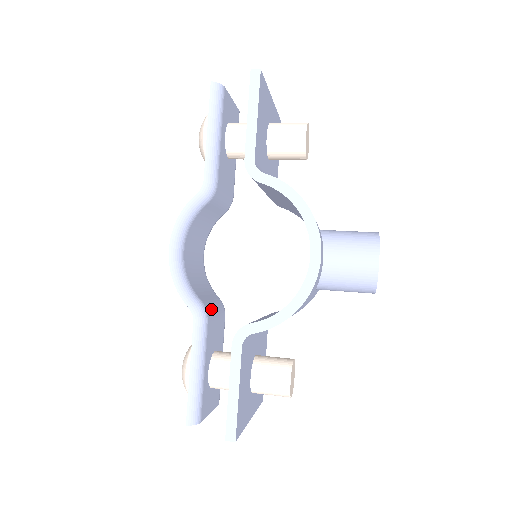
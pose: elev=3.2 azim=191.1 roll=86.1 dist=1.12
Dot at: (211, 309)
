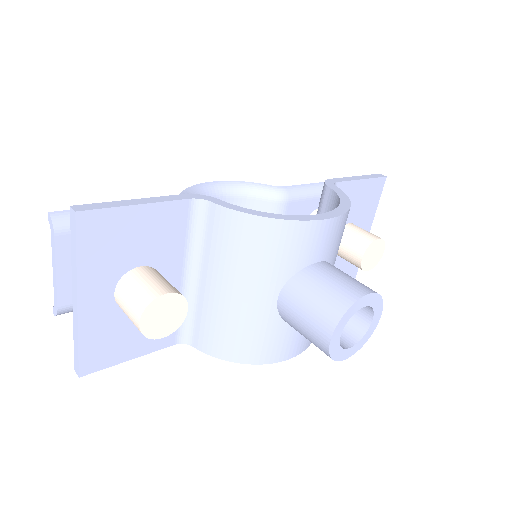
Dot at: occluded
